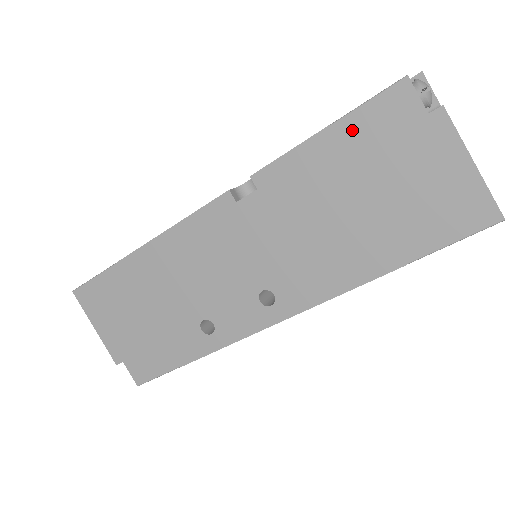
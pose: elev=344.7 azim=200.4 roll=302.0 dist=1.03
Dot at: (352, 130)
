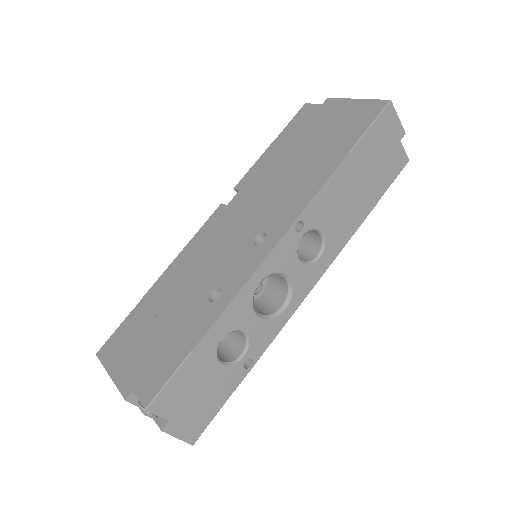
Dot at: (286, 134)
